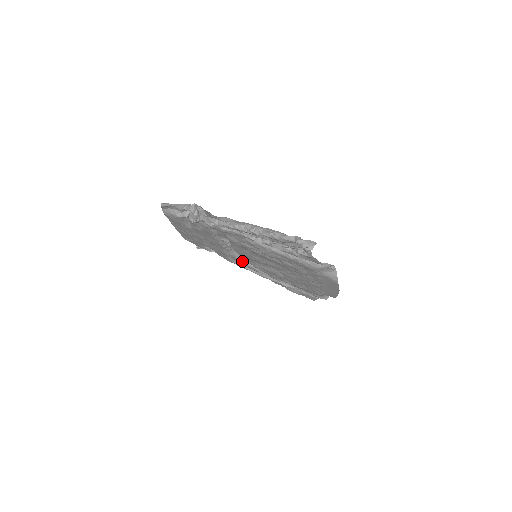
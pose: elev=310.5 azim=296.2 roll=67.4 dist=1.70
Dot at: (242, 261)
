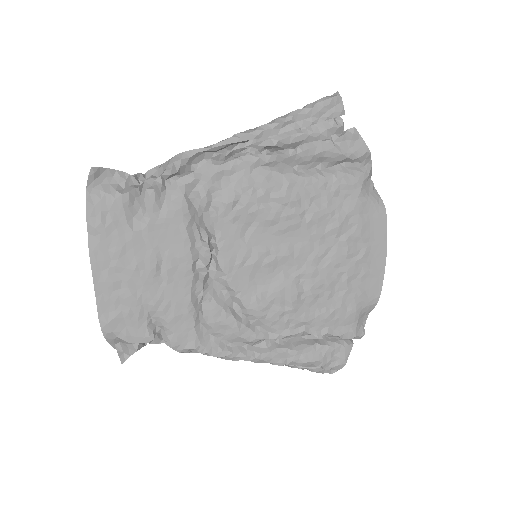
Dot at: (225, 310)
